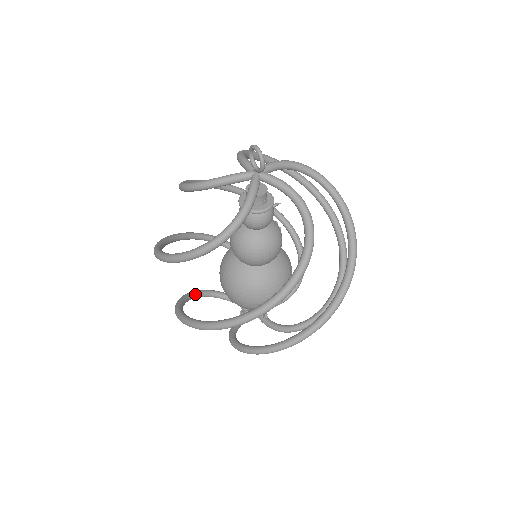
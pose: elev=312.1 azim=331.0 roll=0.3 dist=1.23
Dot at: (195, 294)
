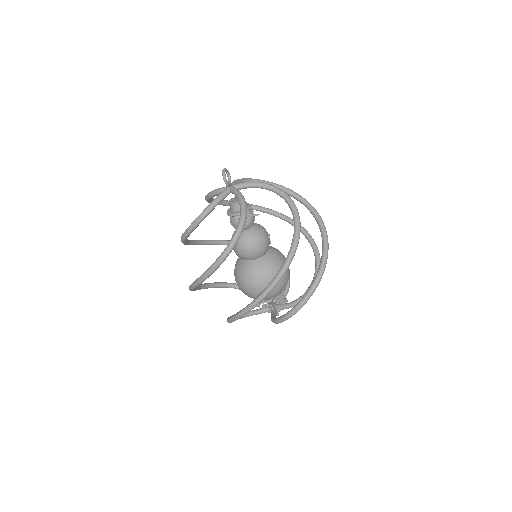
Dot at: (232, 285)
